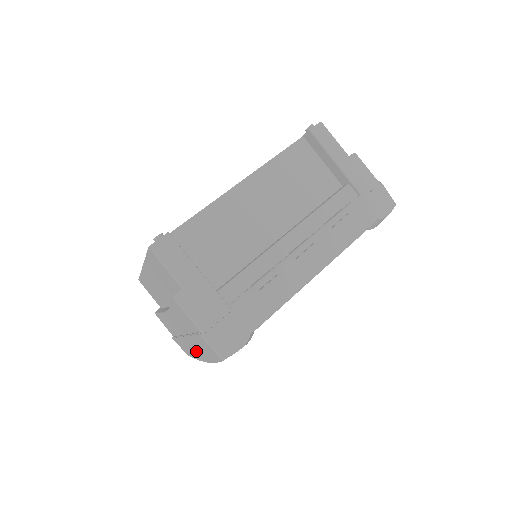
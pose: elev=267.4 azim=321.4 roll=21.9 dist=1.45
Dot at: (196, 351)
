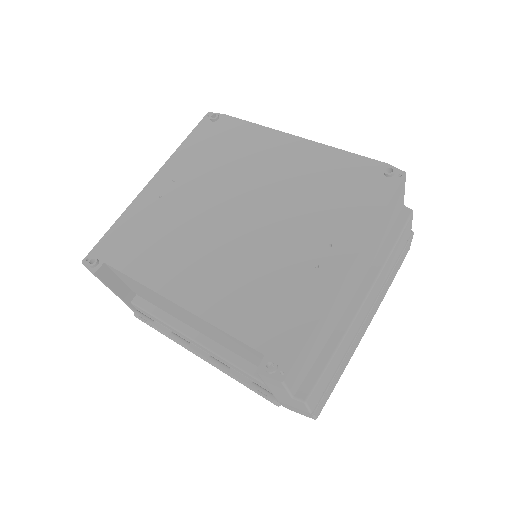
Dot at: occluded
